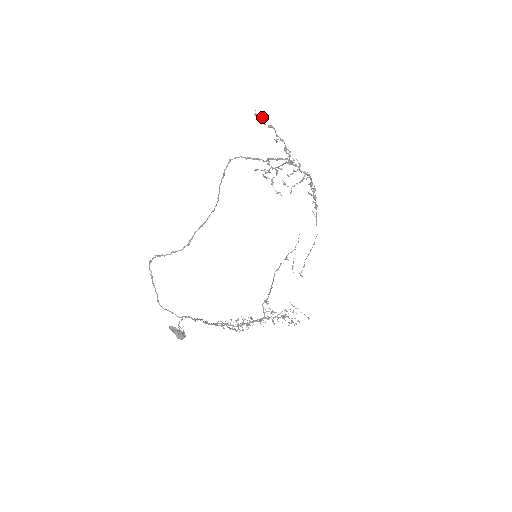
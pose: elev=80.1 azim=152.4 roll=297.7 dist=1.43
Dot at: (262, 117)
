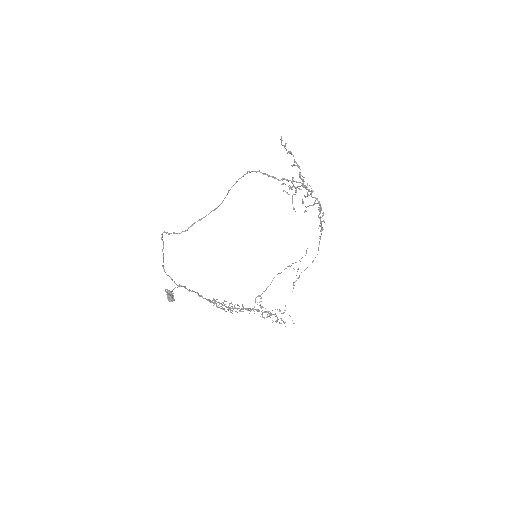
Dot at: (285, 143)
